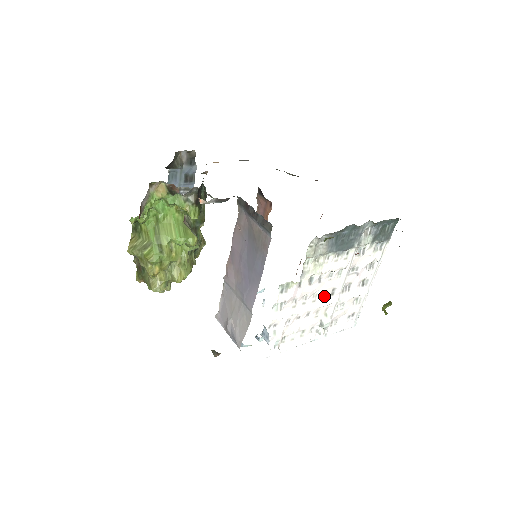
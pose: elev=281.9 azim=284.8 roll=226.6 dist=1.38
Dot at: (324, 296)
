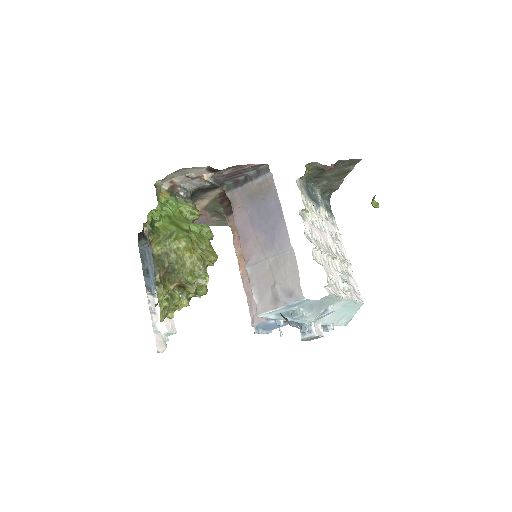
Dot at: (328, 249)
